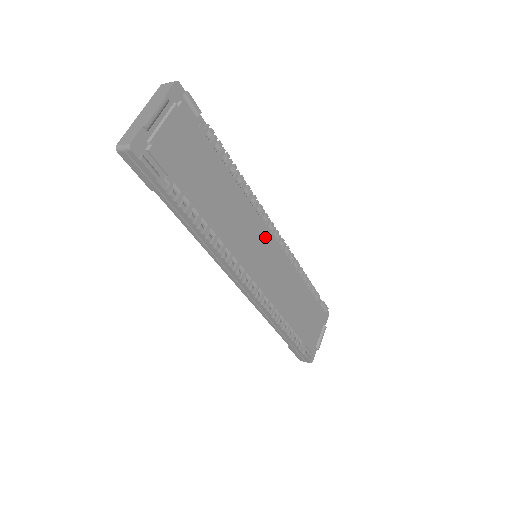
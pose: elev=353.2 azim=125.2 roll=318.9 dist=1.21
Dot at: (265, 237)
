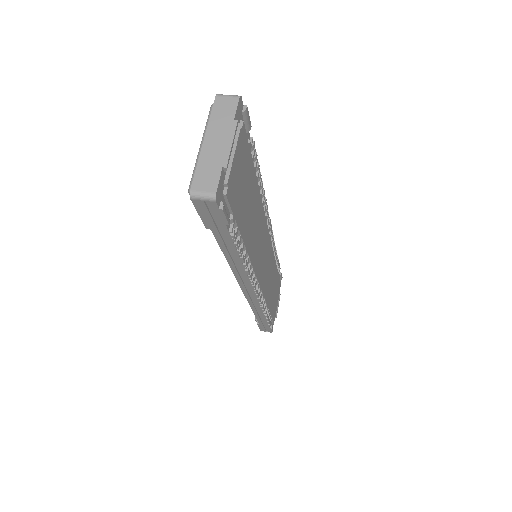
Dot at: (266, 236)
